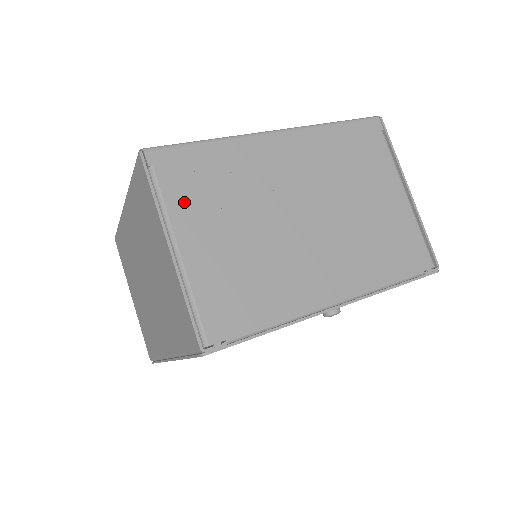
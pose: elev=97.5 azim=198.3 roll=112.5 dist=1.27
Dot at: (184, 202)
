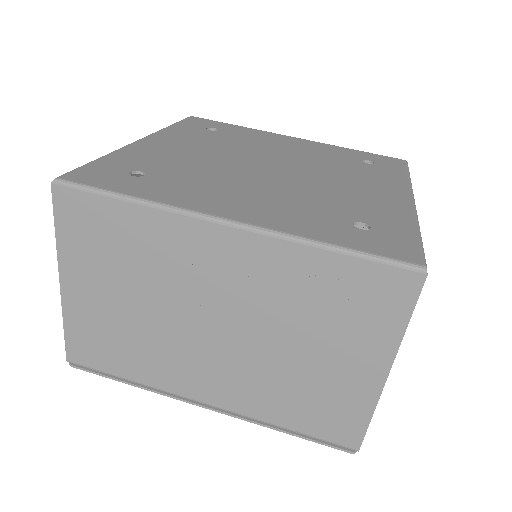
Dot at: occluded
